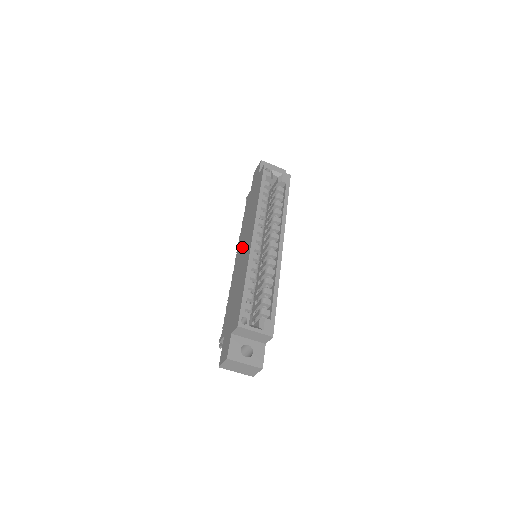
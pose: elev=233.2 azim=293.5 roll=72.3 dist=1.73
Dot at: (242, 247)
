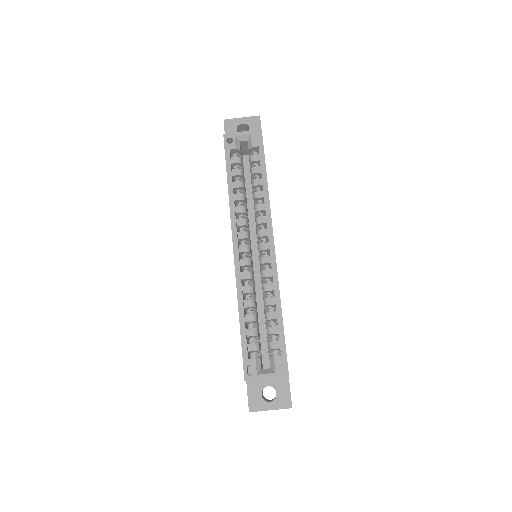
Dot at: occluded
